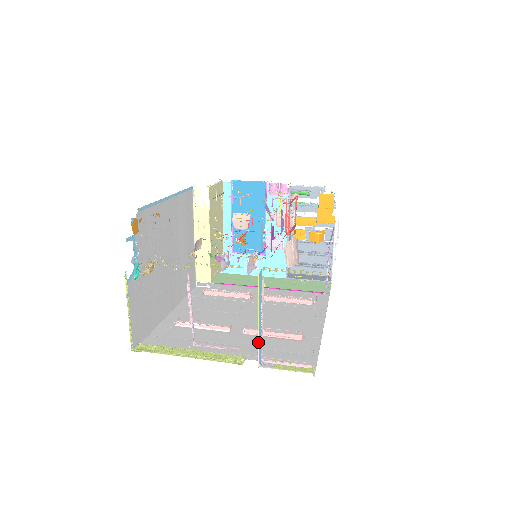
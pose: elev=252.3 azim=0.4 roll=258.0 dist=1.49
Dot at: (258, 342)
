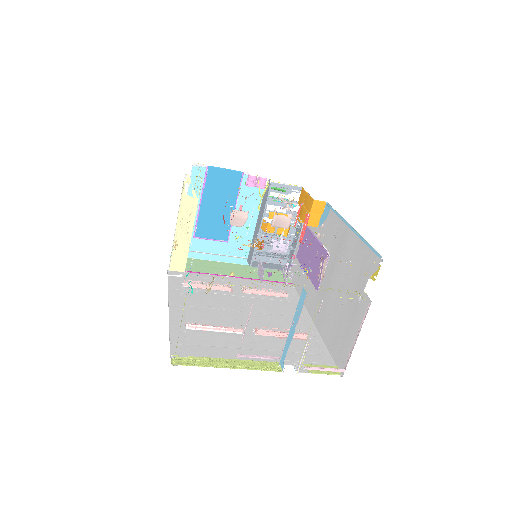
Dot at: occluded
